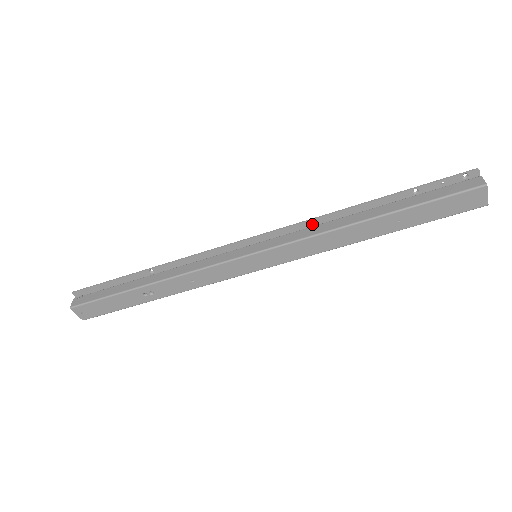
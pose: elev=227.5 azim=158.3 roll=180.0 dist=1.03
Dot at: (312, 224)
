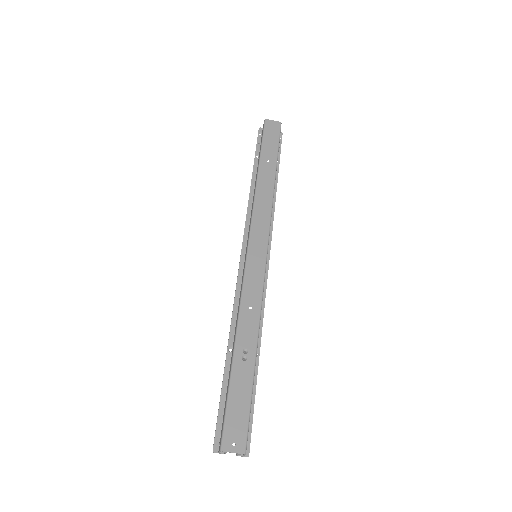
Dot at: occluded
